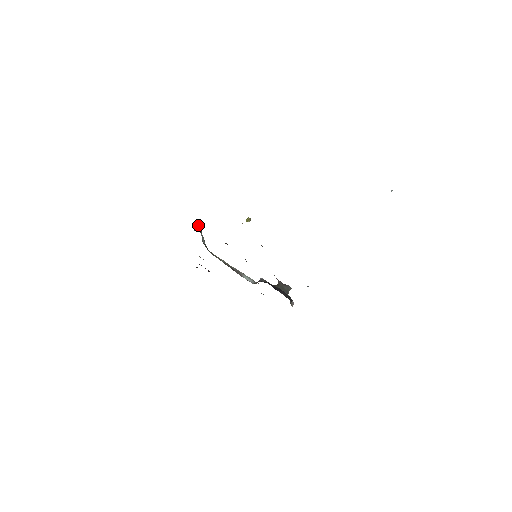
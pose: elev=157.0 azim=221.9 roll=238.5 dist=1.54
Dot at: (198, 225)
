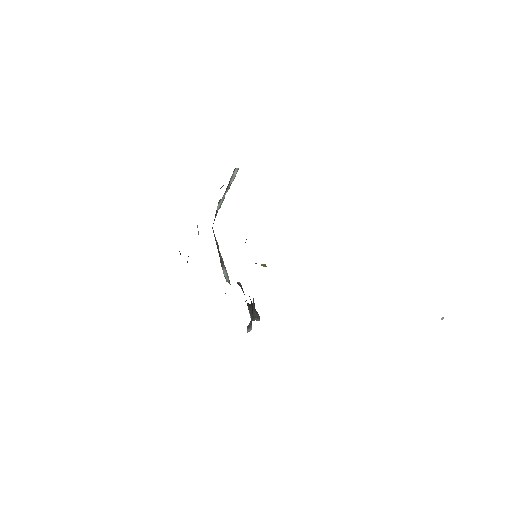
Dot at: (233, 176)
